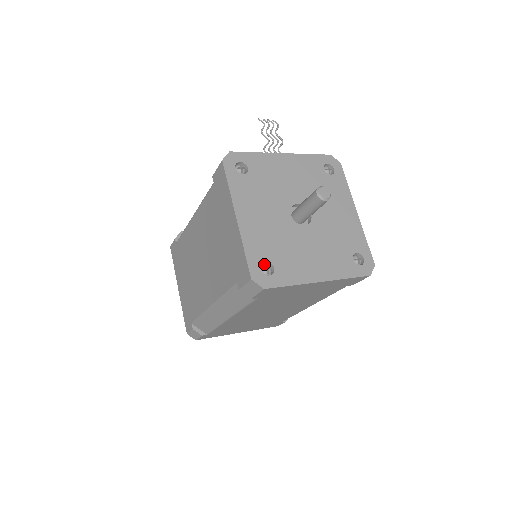
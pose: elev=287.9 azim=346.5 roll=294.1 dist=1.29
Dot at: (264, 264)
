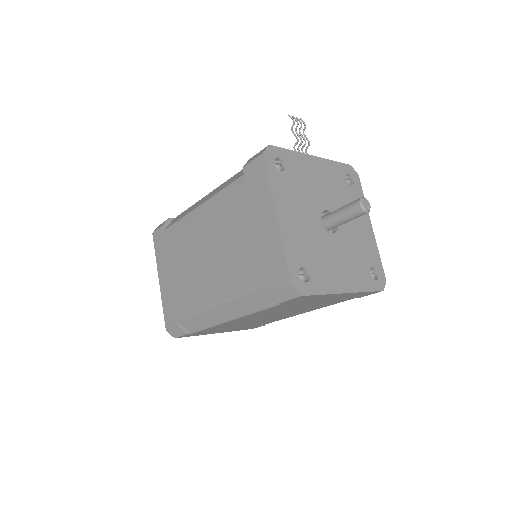
Dot at: (300, 269)
